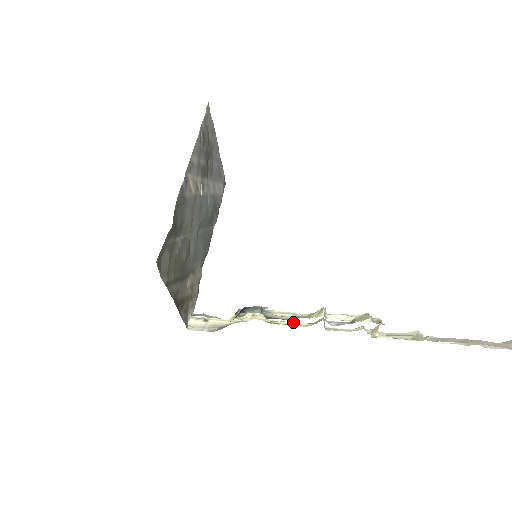
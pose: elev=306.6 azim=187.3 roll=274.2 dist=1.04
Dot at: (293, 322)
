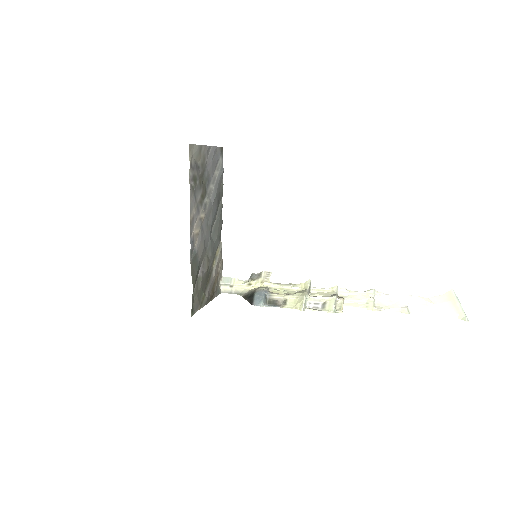
Dot at: (289, 286)
